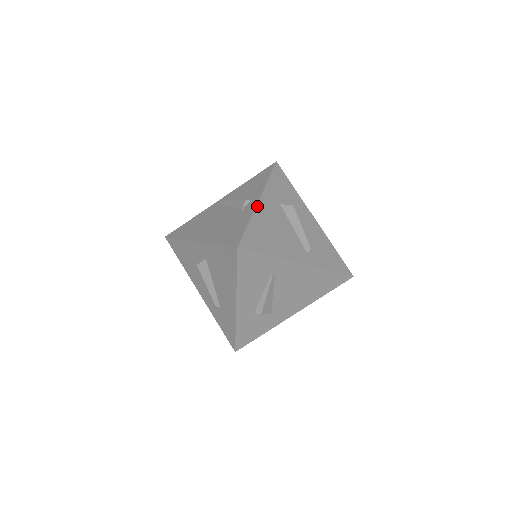
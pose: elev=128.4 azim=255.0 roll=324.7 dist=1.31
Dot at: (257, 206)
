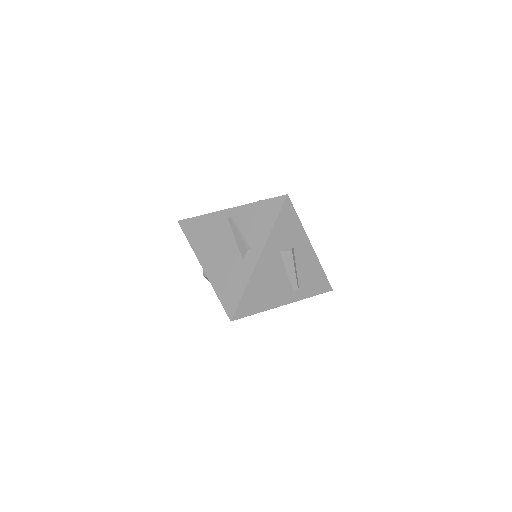
Dot at: (255, 268)
